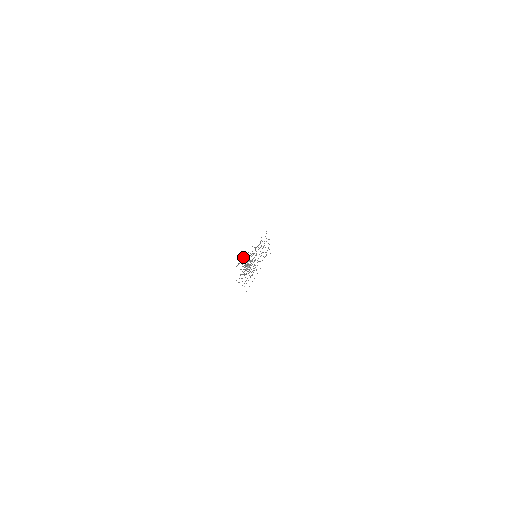
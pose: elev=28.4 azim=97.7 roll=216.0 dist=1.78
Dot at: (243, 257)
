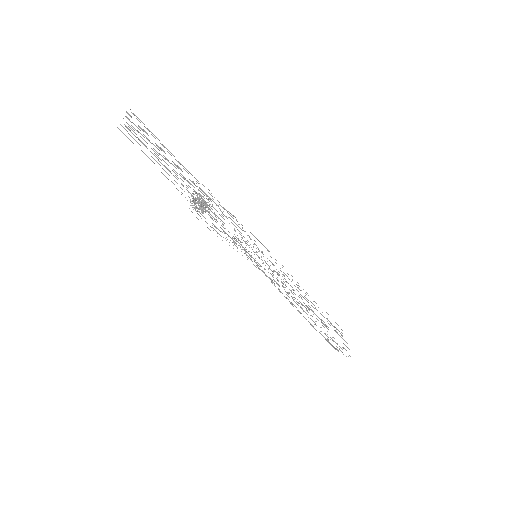
Dot at: (199, 199)
